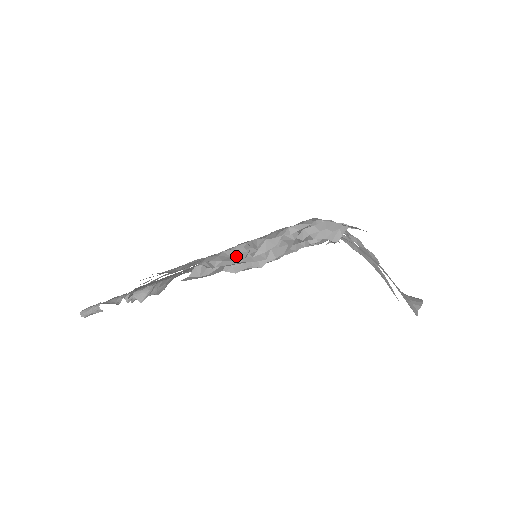
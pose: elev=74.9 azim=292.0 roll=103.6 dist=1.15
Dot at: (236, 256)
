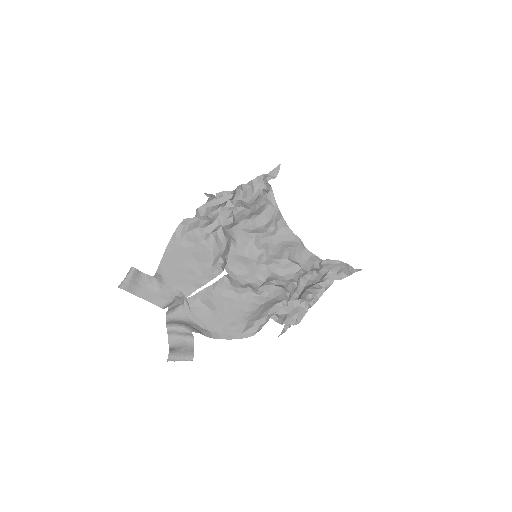
Dot at: (209, 199)
